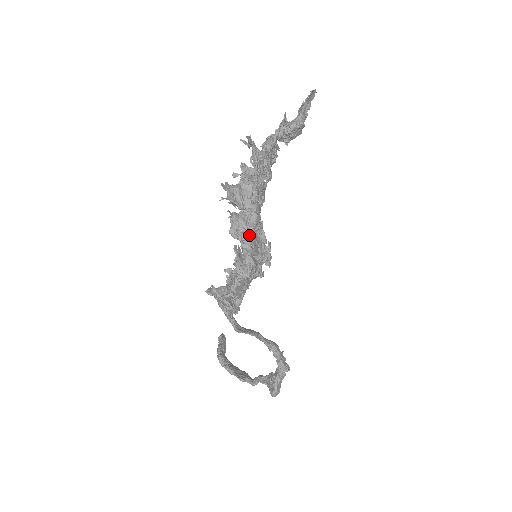
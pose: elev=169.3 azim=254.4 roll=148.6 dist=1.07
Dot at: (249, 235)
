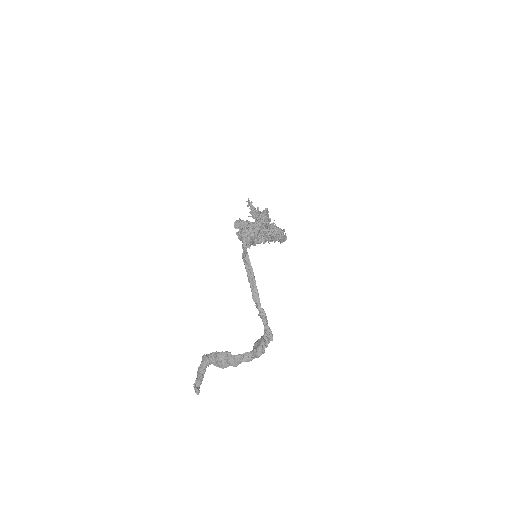
Dot at: occluded
